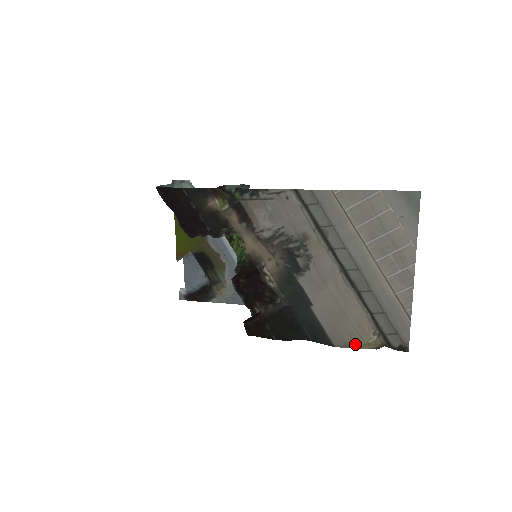
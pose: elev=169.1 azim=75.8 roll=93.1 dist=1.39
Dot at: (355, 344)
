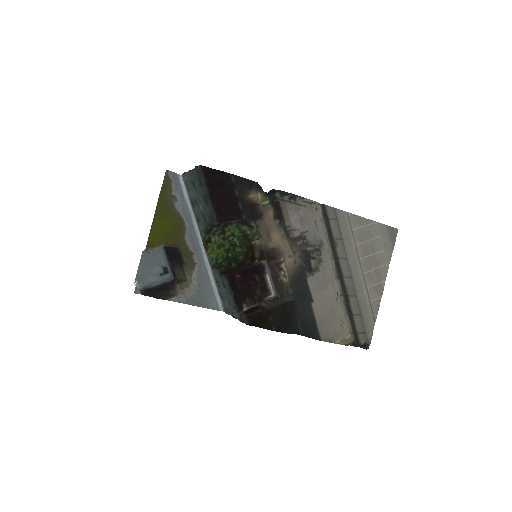
Dot at: (336, 339)
